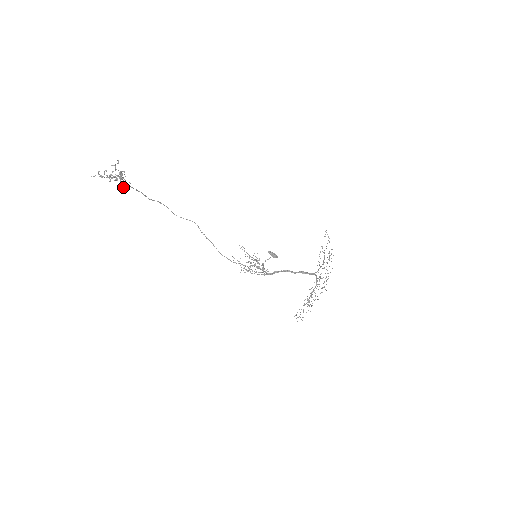
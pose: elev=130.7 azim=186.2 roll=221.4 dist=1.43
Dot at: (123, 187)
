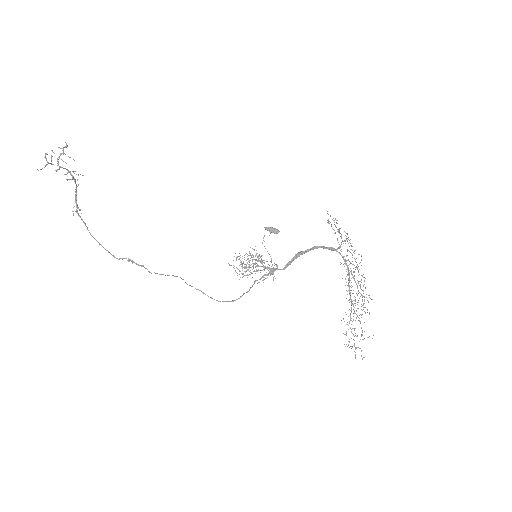
Dot at: (79, 210)
